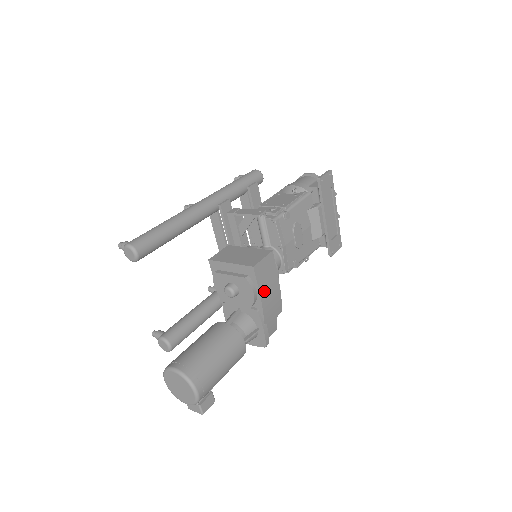
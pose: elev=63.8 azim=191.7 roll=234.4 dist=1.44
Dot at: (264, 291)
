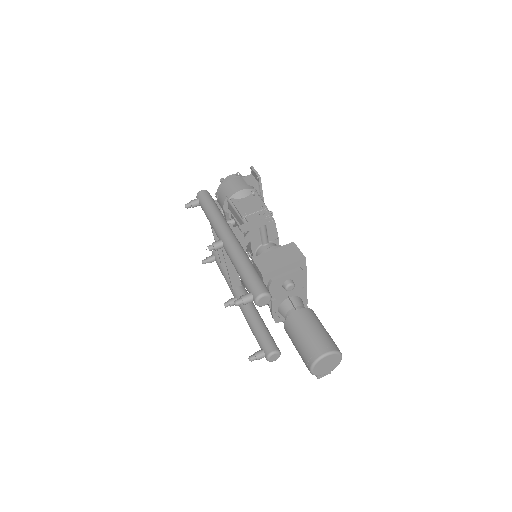
Dot at: occluded
